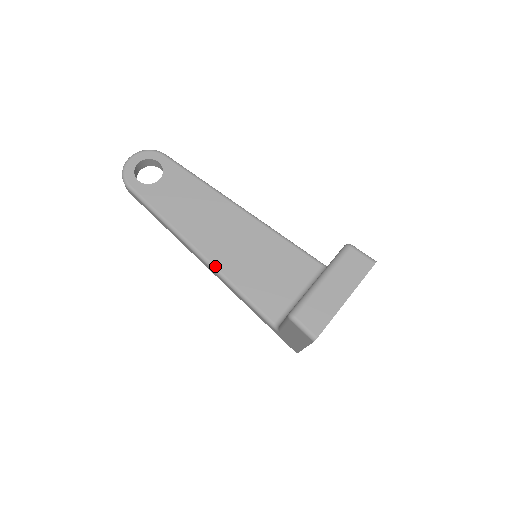
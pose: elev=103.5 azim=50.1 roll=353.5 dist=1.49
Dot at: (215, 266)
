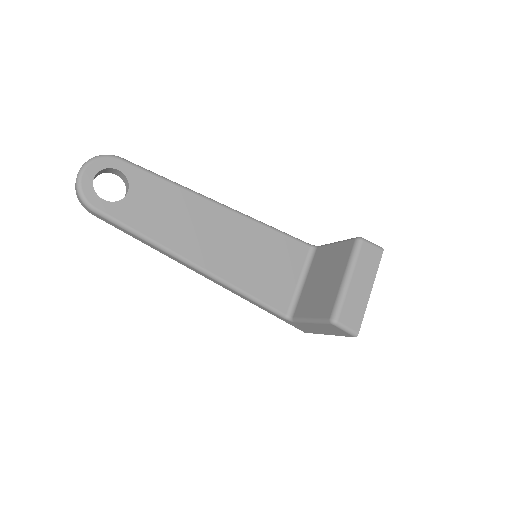
Dot at: (218, 276)
